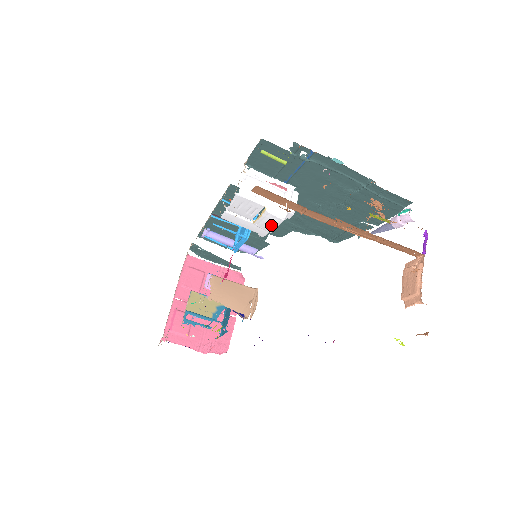
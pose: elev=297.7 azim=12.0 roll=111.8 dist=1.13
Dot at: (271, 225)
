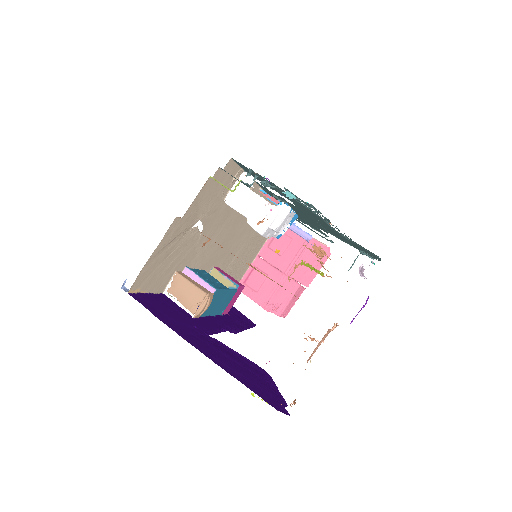
Dot at: occluded
